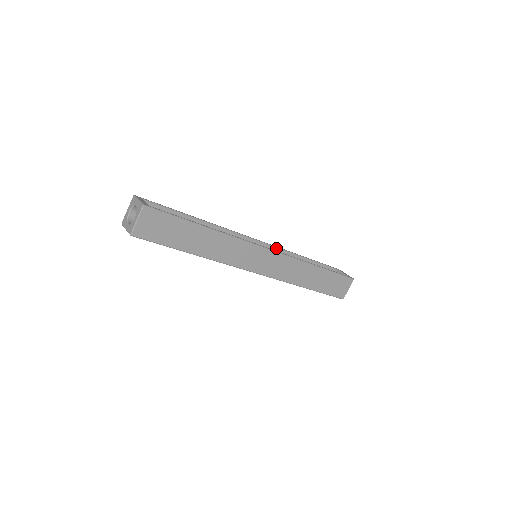
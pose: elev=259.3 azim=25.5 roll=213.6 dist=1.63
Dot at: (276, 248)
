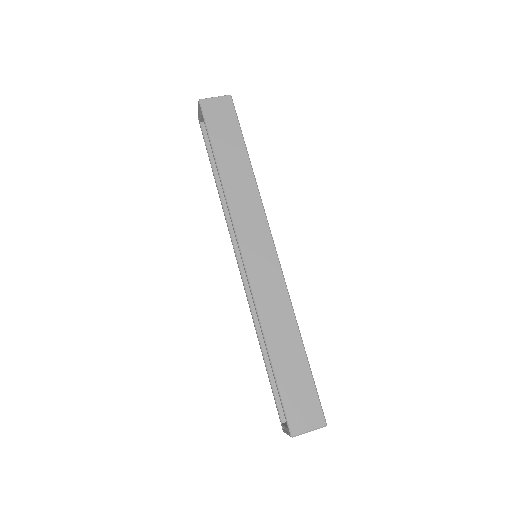
Dot at: occluded
